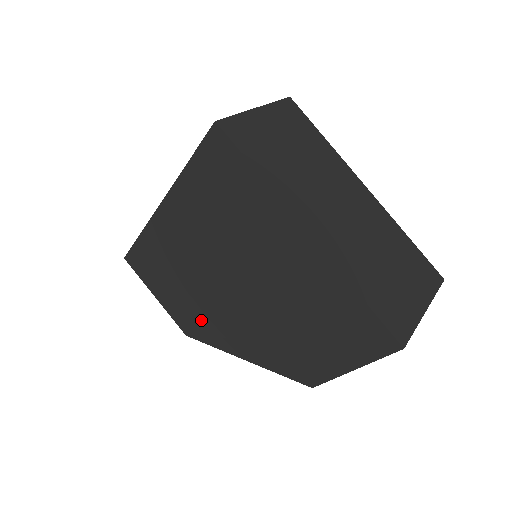
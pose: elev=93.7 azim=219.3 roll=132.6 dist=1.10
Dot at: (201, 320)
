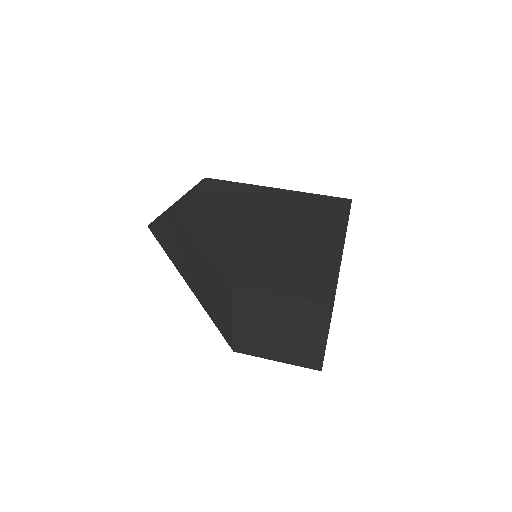
Dot at: (207, 220)
